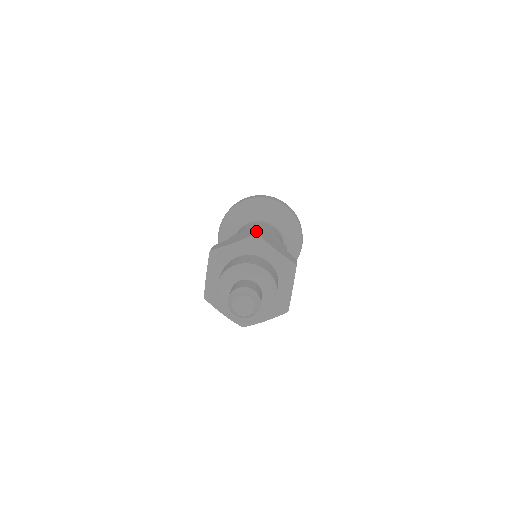
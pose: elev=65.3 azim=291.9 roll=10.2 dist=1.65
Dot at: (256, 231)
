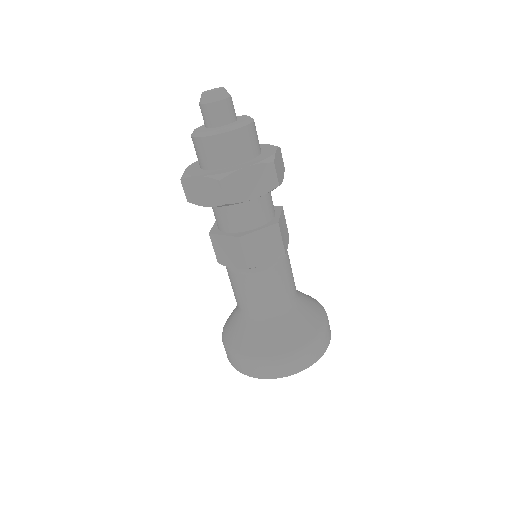
Dot at: occluded
